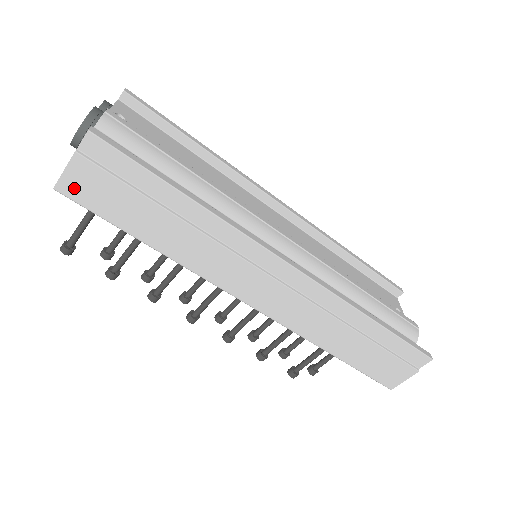
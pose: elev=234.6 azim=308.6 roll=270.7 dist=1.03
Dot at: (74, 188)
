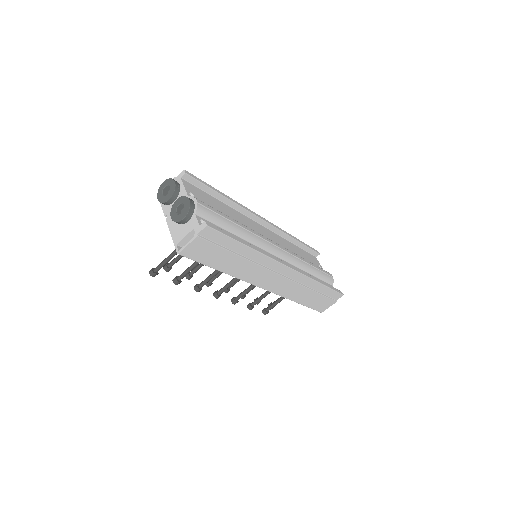
Dot at: (190, 252)
